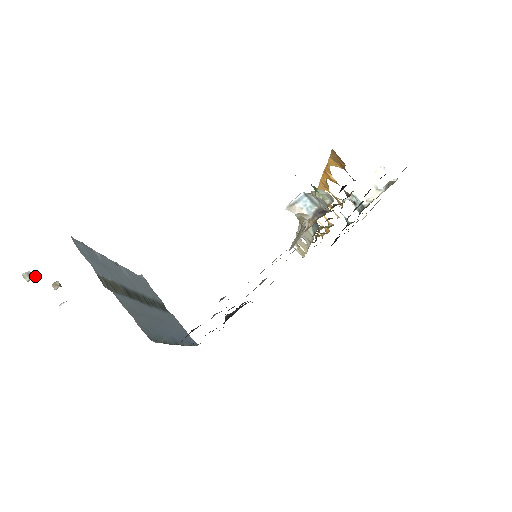
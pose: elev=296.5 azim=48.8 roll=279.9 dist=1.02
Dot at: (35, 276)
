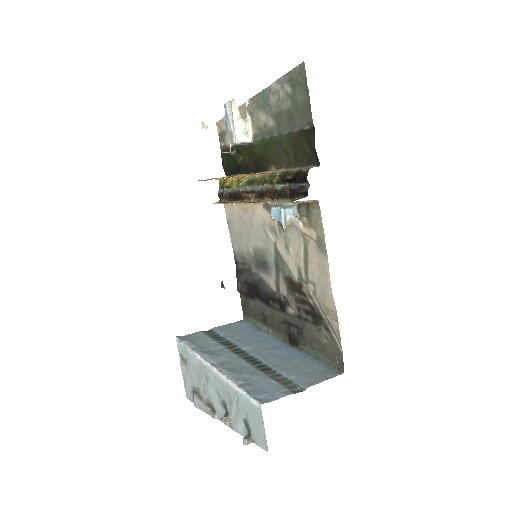
Dot at: (248, 436)
